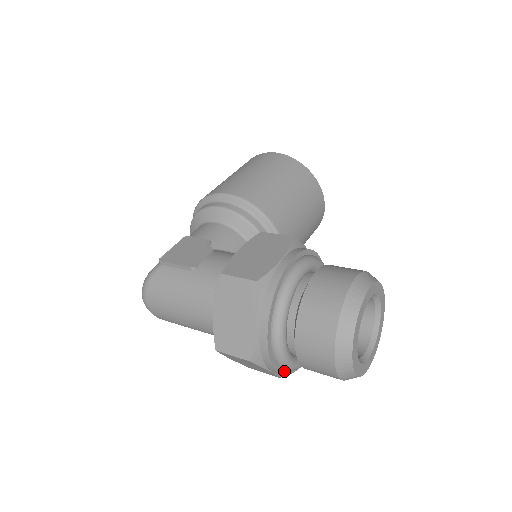
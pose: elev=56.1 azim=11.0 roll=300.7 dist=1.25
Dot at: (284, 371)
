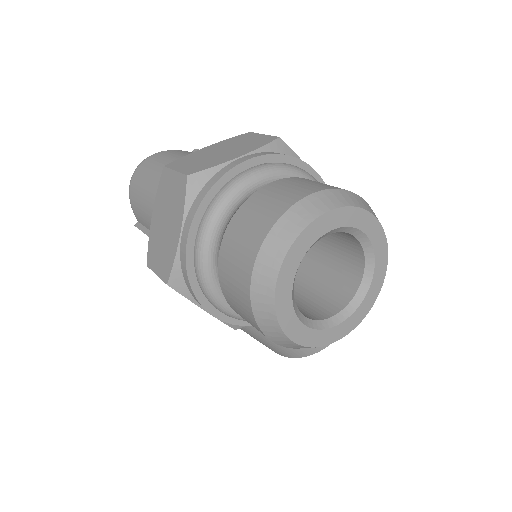
Dot at: (191, 251)
